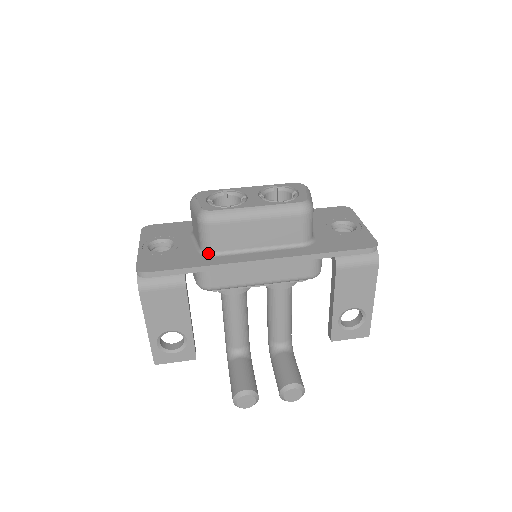
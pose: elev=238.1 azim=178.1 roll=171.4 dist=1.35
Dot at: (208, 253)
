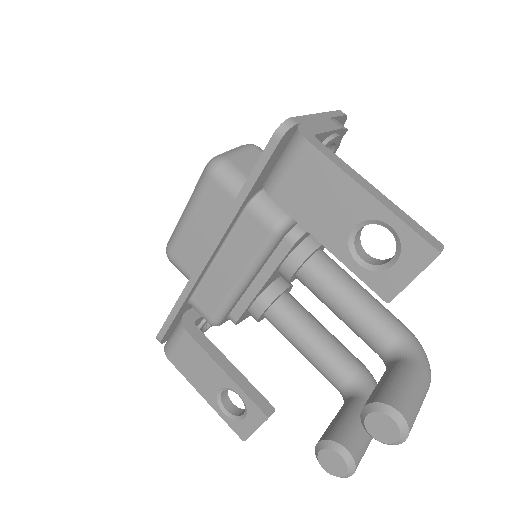
Dot at: occluded
